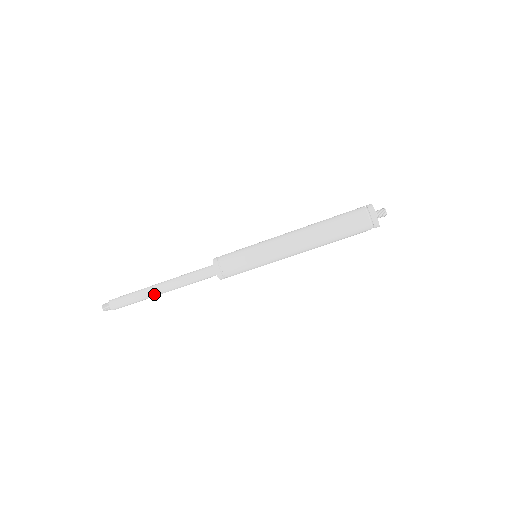
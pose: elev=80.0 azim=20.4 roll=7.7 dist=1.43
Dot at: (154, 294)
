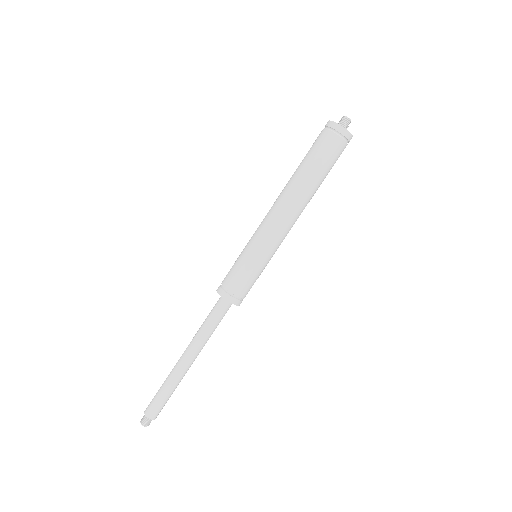
Dot at: (181, 370)
